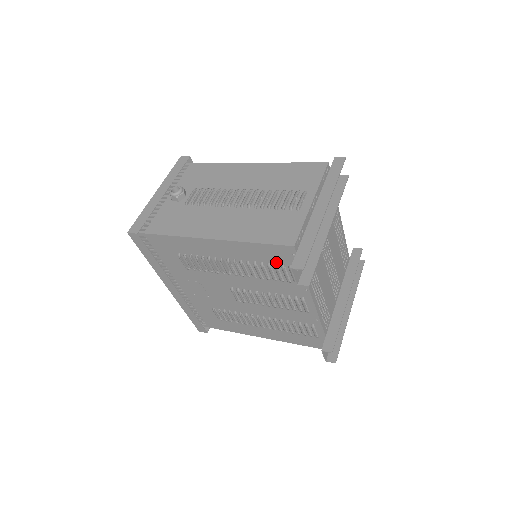
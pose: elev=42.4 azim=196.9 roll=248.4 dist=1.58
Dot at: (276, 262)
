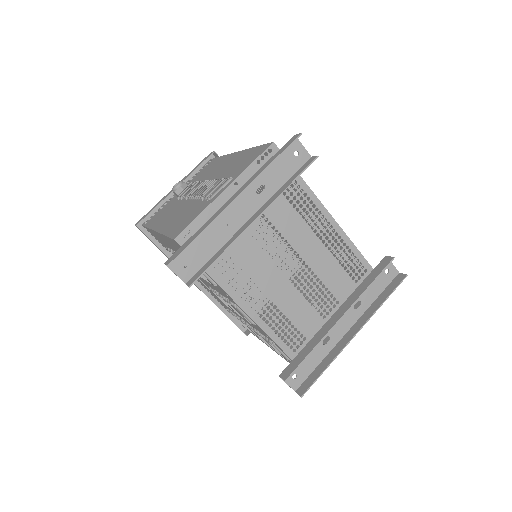
Dot at: occluded
